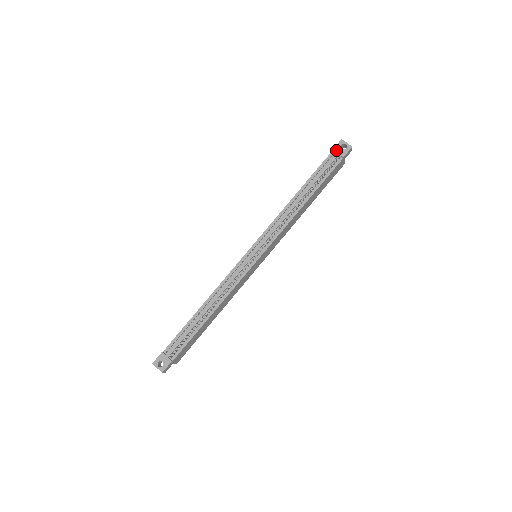
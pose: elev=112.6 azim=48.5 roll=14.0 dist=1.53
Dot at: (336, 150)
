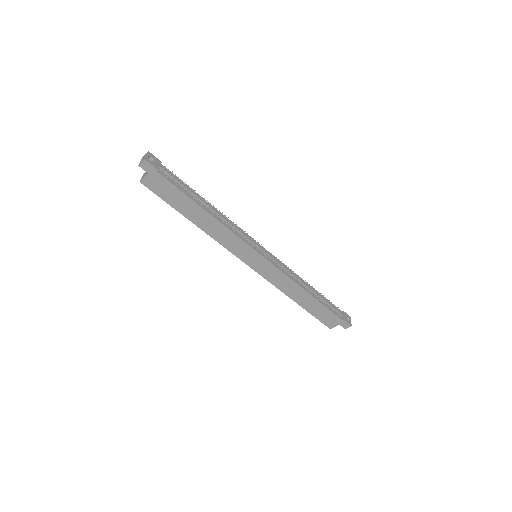
Dot at: (344, 313)
